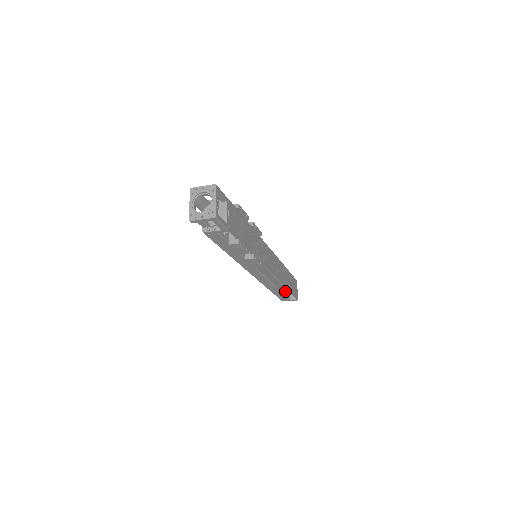
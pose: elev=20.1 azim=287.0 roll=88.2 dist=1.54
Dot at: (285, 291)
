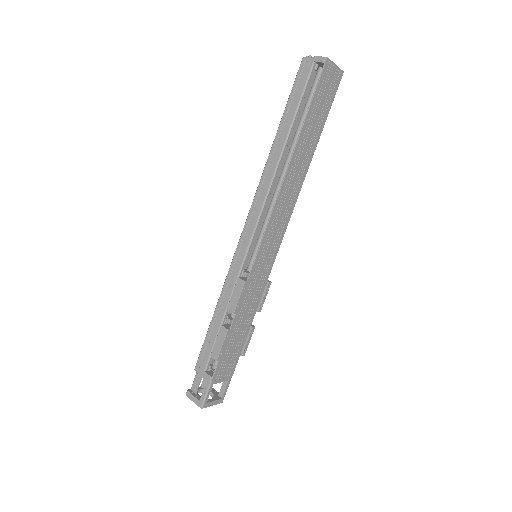
Dot at: (317, 69)
